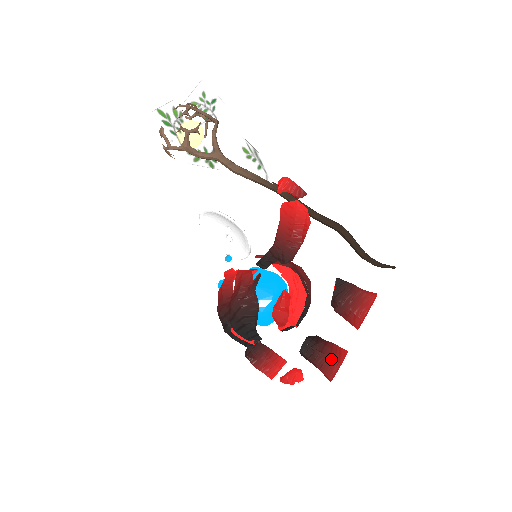
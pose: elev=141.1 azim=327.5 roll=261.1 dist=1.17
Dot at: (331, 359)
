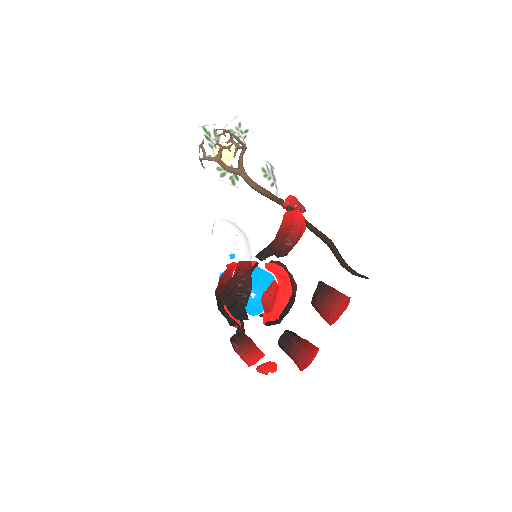
Dot at: (304, 349)
